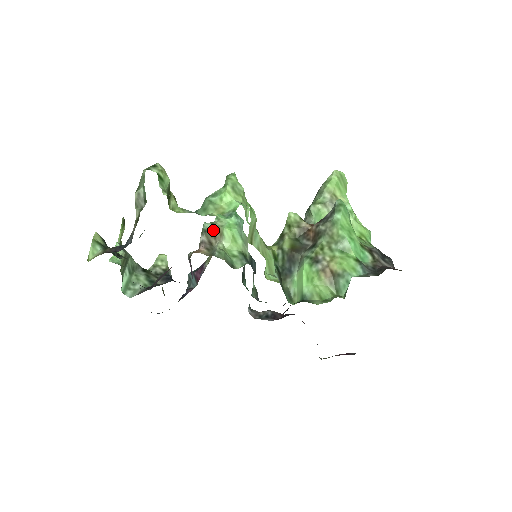
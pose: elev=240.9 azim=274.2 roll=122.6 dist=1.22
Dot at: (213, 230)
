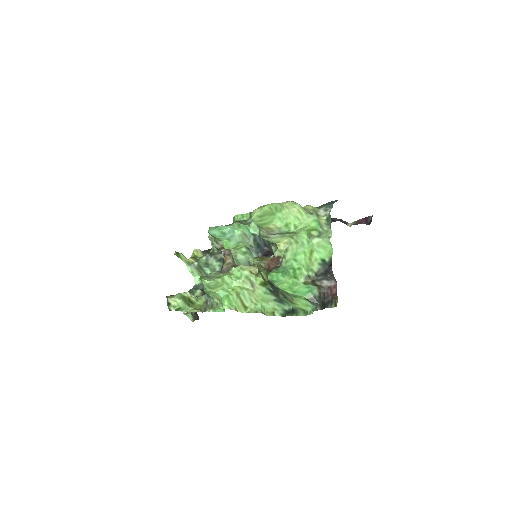
Dot at: (221, 246)
